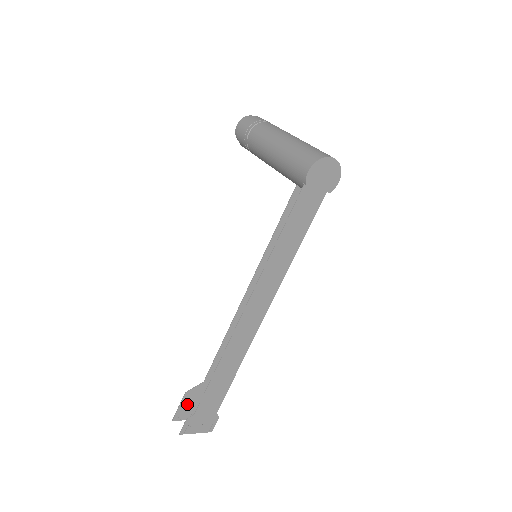
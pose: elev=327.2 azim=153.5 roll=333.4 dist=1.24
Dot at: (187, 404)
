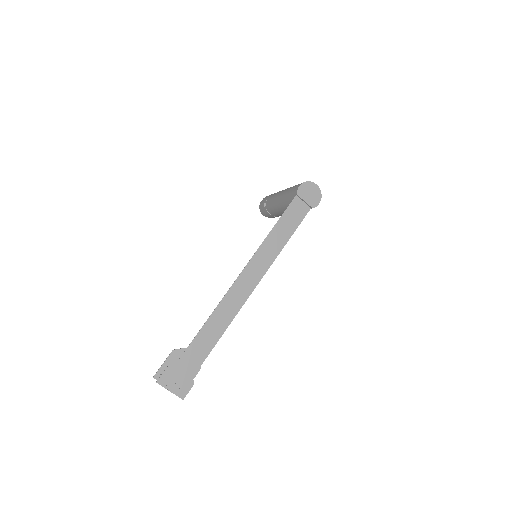
Dot at: (170, 365)
